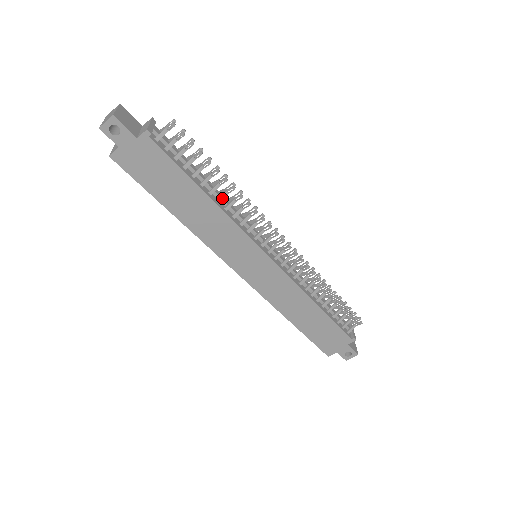
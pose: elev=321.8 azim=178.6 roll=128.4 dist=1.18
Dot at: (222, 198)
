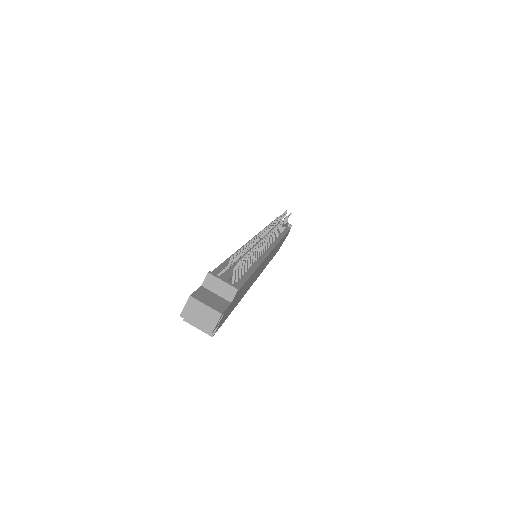
Dot at: (255, 257)
